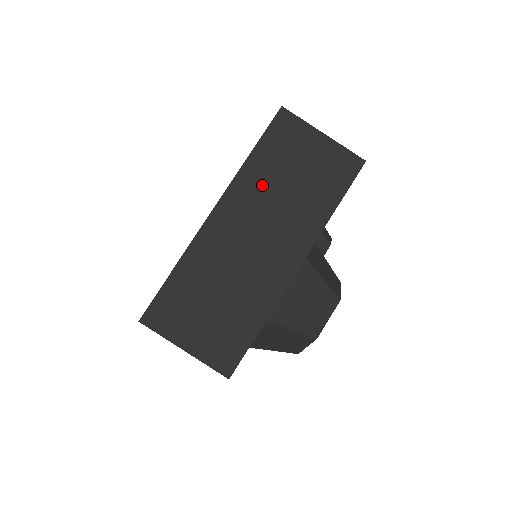
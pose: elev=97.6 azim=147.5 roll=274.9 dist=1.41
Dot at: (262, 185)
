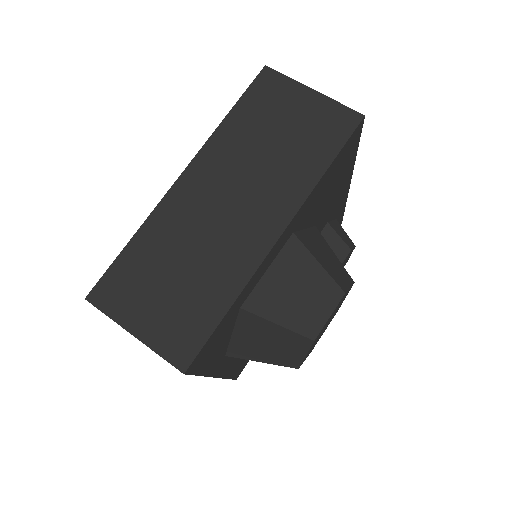
Dot at: (239, 147)
